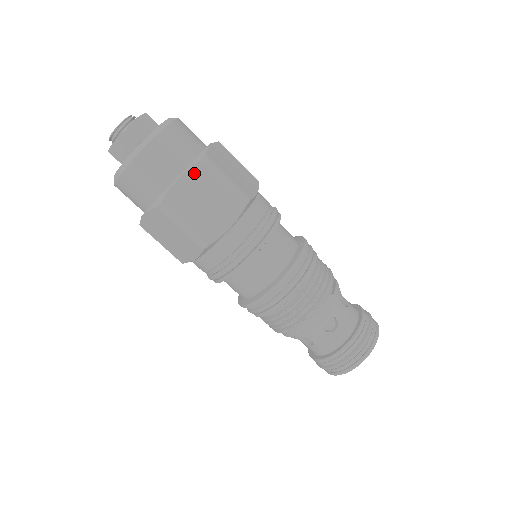
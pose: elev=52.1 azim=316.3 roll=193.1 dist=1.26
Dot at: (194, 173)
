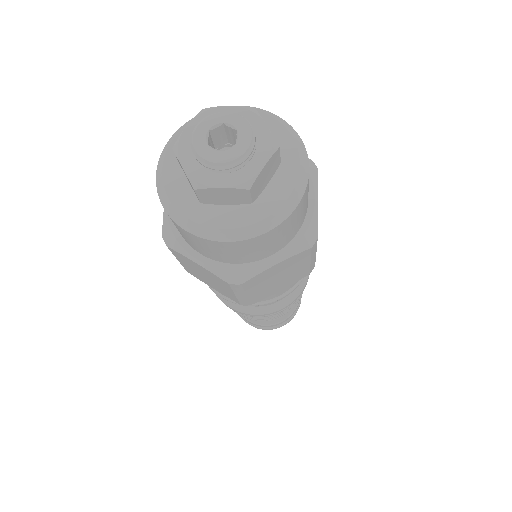
Dot at: (295, 258)
